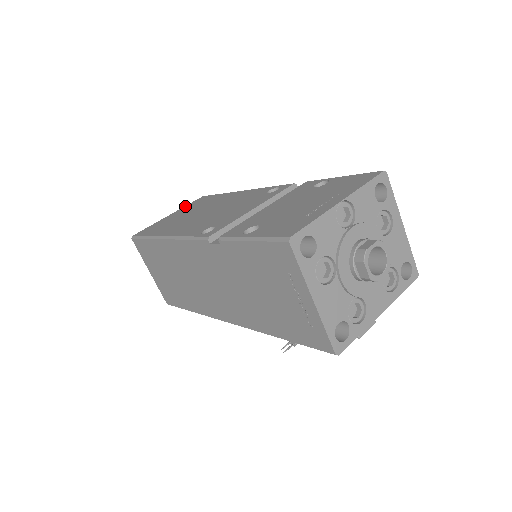
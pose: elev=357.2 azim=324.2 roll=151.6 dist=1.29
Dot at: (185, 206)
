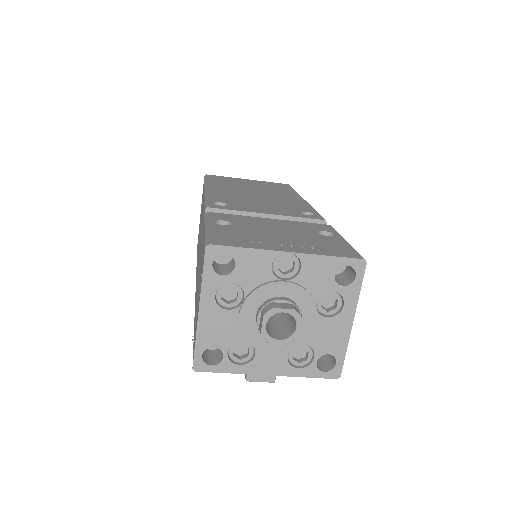
Dot at: occluded
